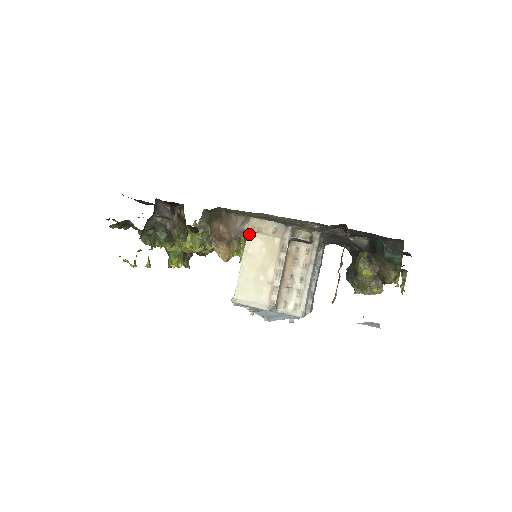
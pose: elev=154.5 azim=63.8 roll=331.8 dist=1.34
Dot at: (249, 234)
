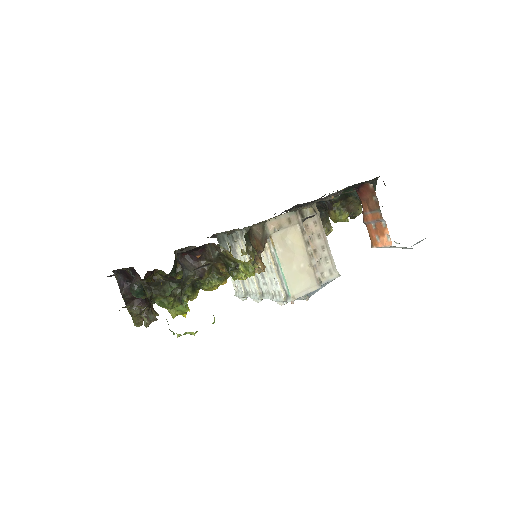
Dot at: (272, 236)
